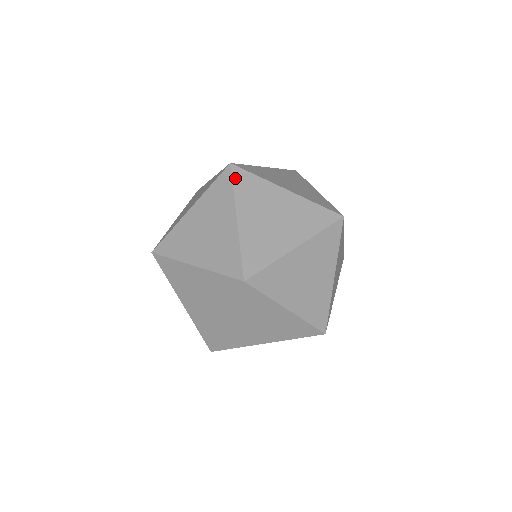
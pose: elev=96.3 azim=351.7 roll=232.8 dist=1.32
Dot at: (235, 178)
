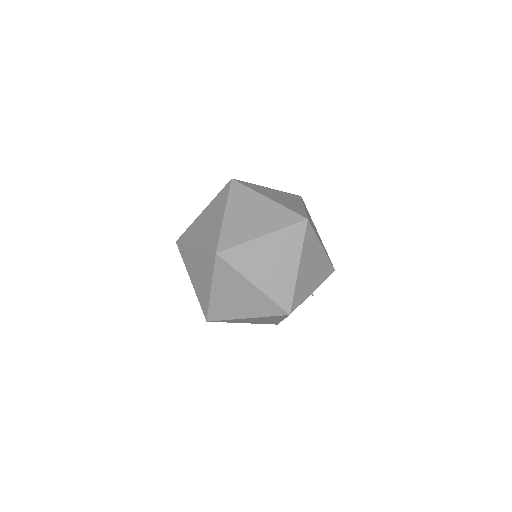
Dot at: (232, 188)
